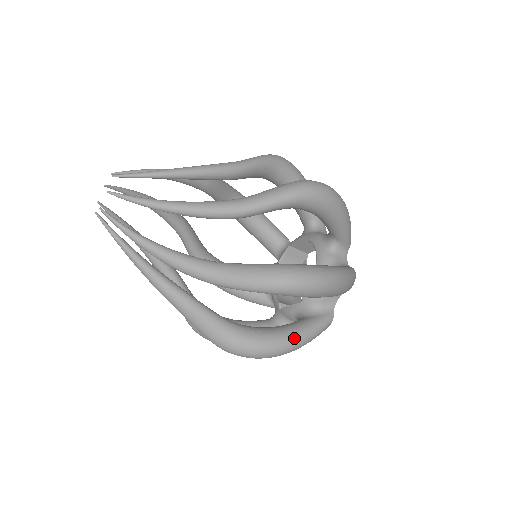
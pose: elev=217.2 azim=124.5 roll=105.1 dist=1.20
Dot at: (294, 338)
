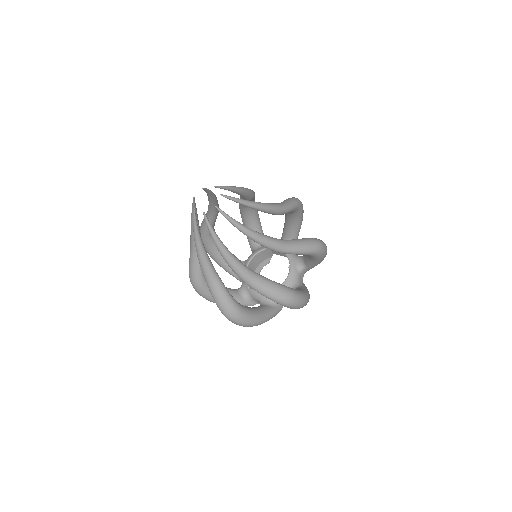
Dot at: (263, 320)
